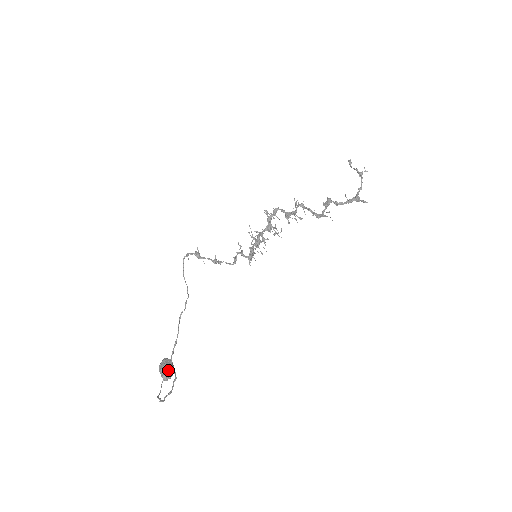
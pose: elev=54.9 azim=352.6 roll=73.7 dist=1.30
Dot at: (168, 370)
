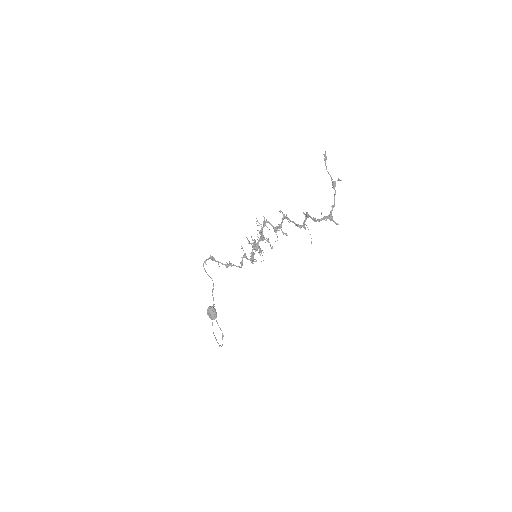
Dot at: (214, 317)
